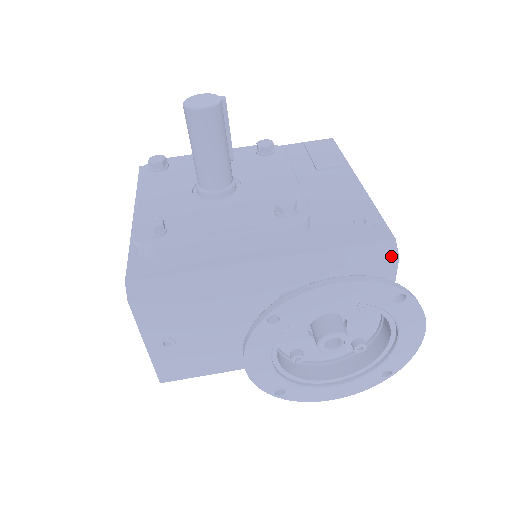
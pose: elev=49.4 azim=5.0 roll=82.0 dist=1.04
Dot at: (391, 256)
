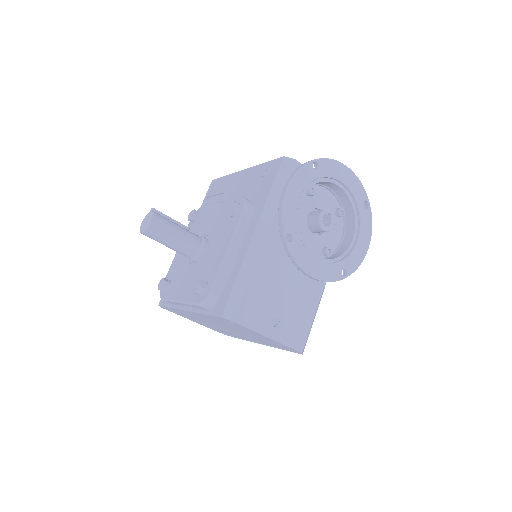
Dot at: (292, 163)
